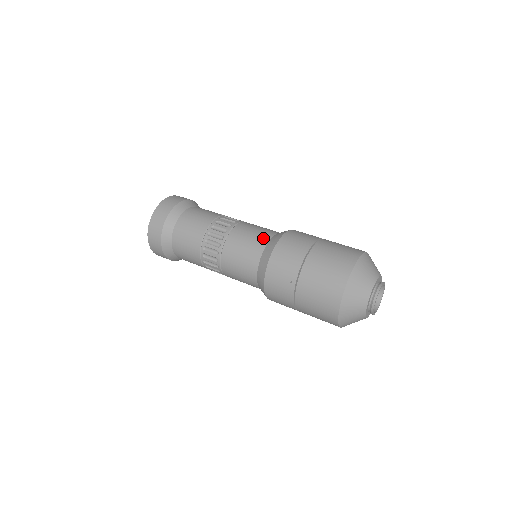
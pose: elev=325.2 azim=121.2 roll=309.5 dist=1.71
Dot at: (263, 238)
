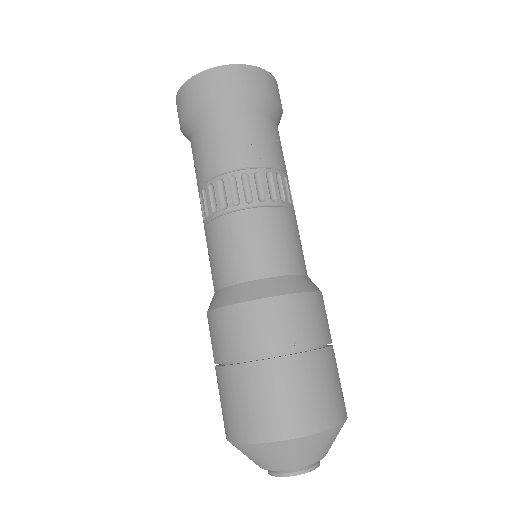
Dot at: (223, 275)
